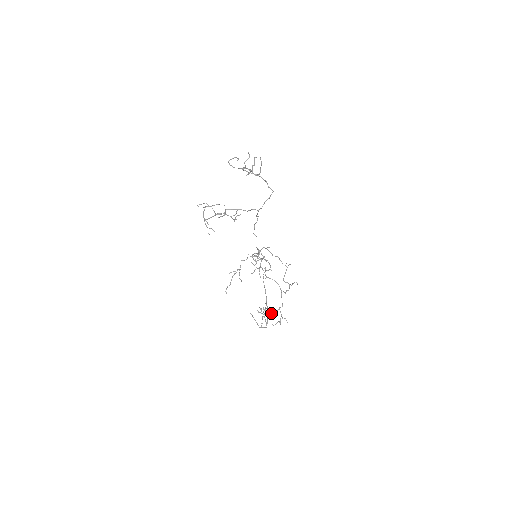
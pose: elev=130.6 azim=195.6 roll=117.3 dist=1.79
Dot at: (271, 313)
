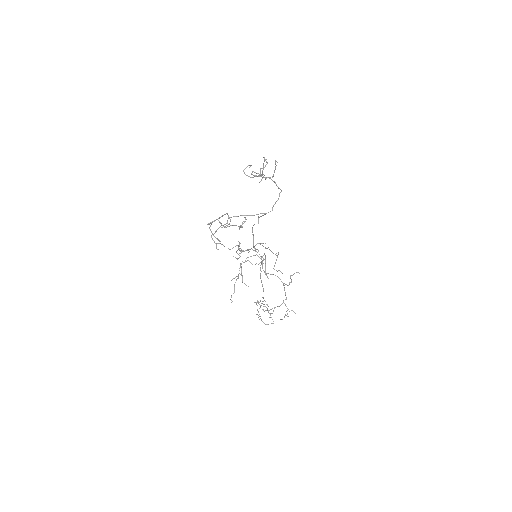
Dot at: occluded
